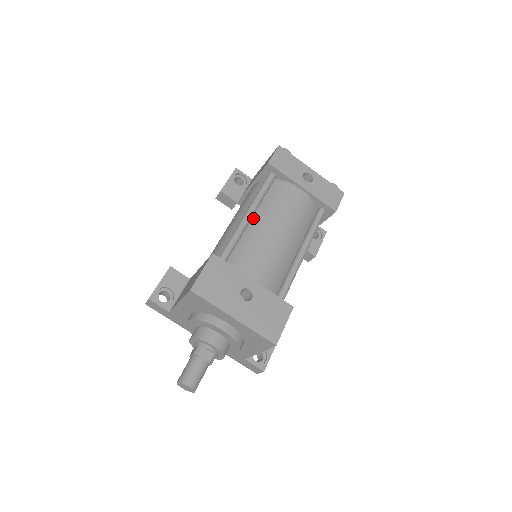
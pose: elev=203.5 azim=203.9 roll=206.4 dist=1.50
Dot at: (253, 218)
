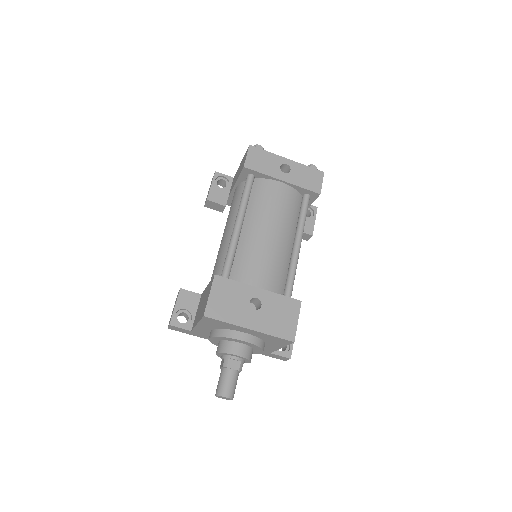
Dot at: (243, 225)
